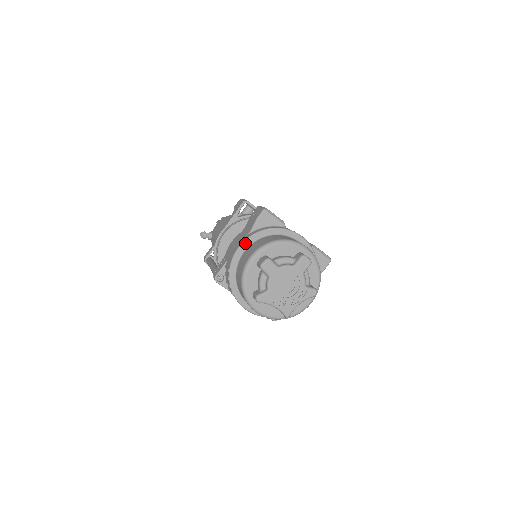
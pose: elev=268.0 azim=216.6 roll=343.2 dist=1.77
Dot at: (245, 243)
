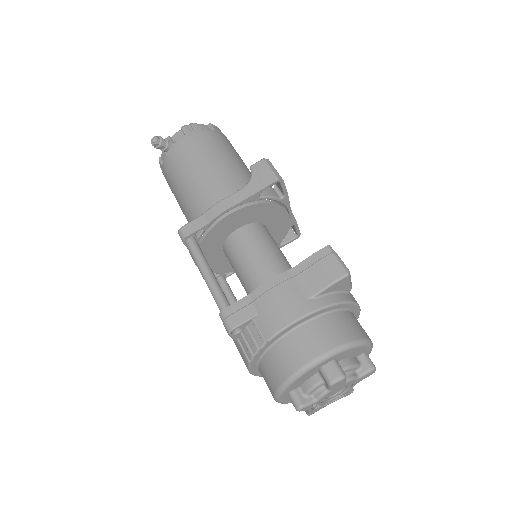
Dot at: (306, 317)
